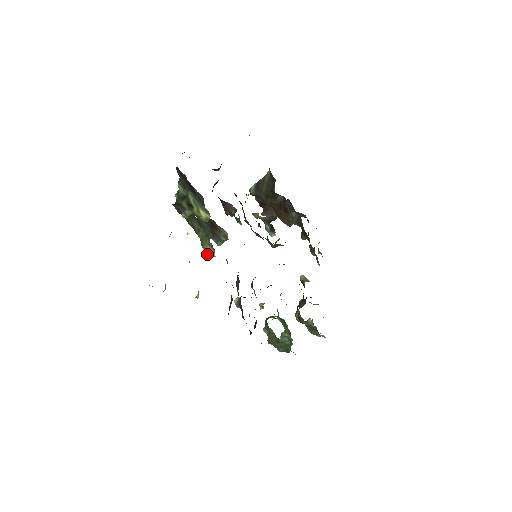
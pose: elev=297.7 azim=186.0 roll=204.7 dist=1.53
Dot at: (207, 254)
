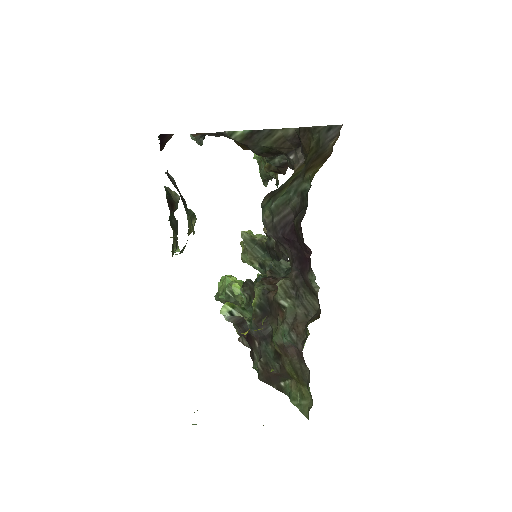
Dot at: occluded
